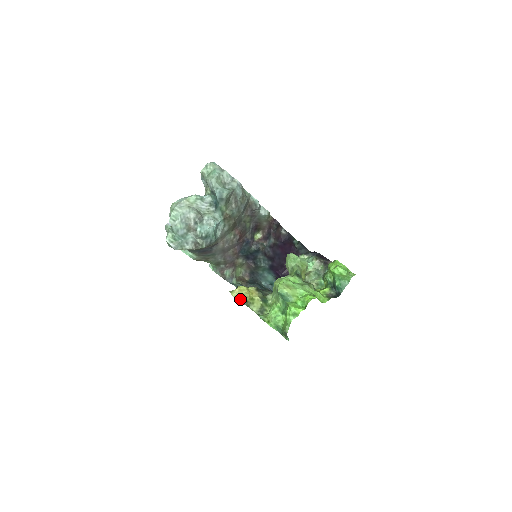
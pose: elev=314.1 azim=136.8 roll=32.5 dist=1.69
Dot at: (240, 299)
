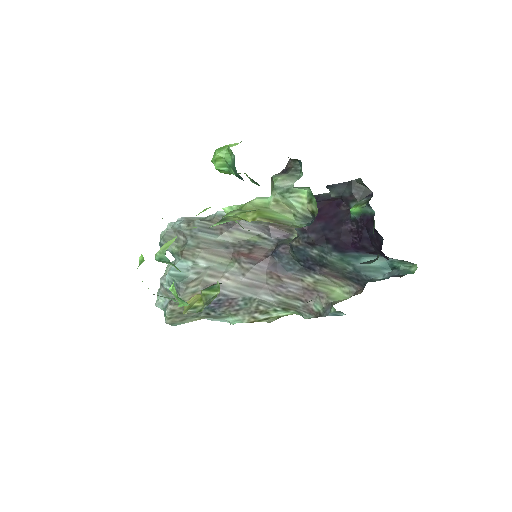
Dot at: (185, 311)
